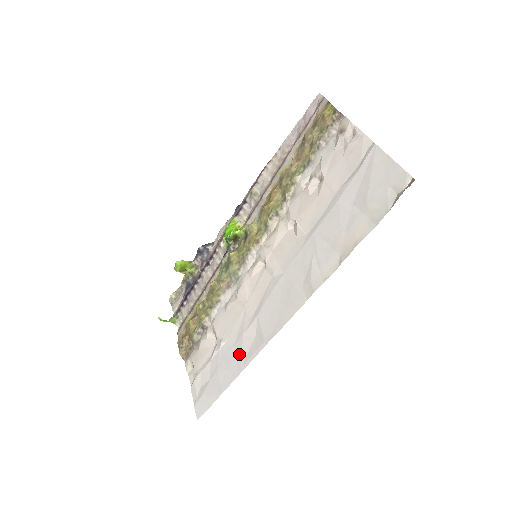
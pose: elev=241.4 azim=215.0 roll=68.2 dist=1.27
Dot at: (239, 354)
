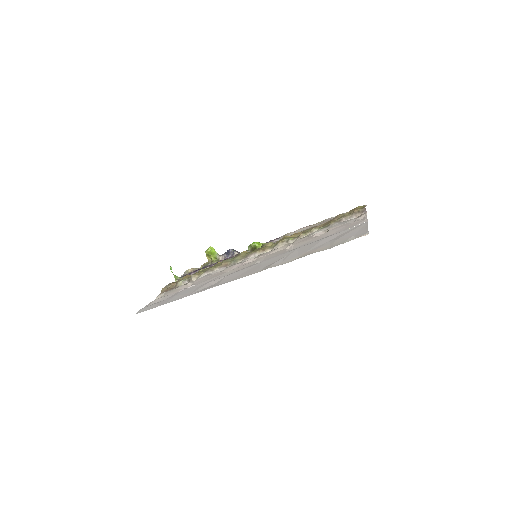
Dot at: (196, 290)
